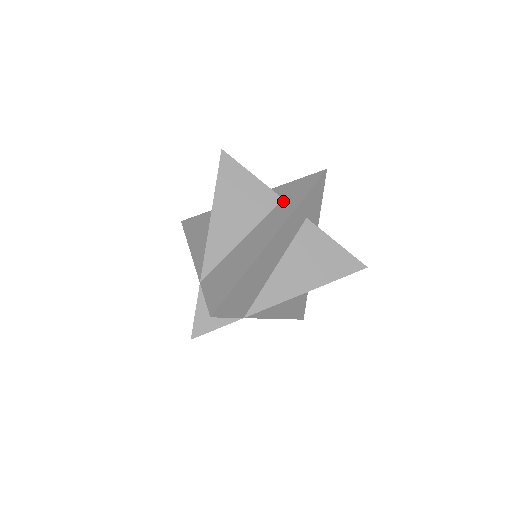
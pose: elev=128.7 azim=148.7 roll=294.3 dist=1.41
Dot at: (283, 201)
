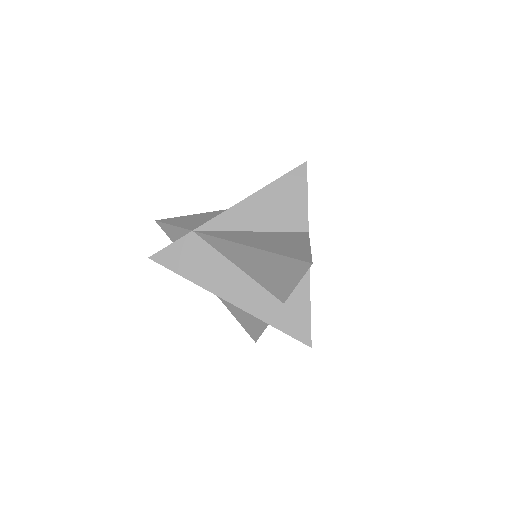
Dot at: occluded
